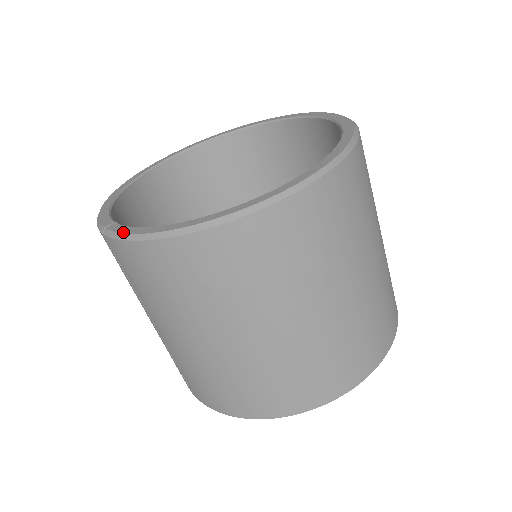
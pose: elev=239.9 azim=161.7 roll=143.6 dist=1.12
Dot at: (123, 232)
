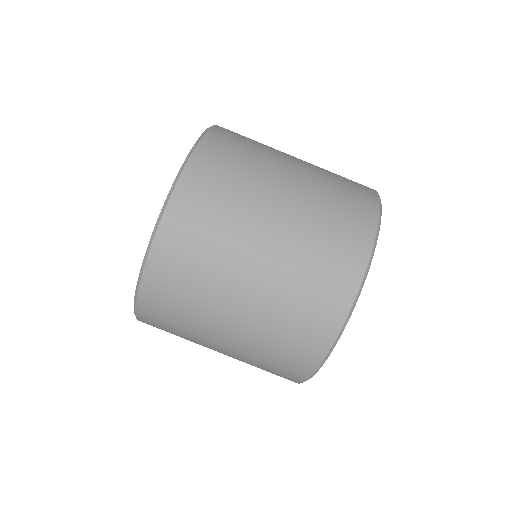
Dot at: occluded
